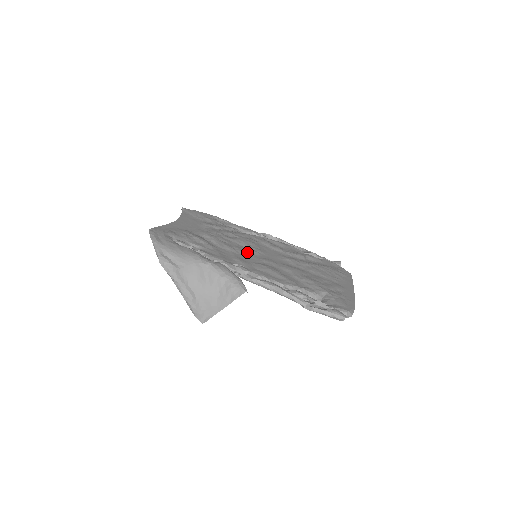
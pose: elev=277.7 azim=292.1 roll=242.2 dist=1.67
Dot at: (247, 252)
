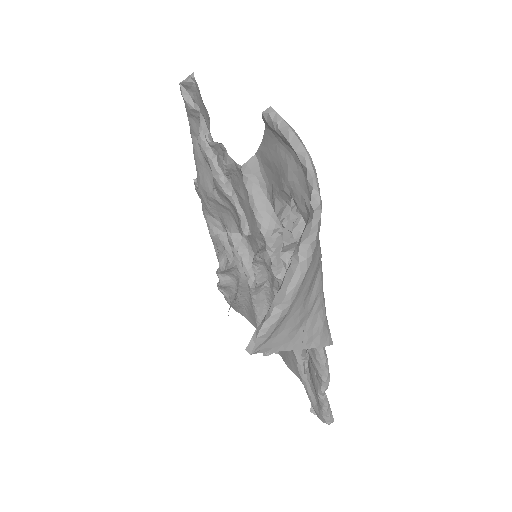
Dot at: occluded
